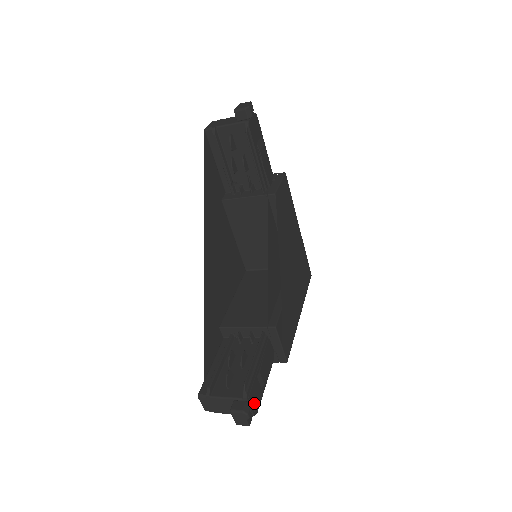
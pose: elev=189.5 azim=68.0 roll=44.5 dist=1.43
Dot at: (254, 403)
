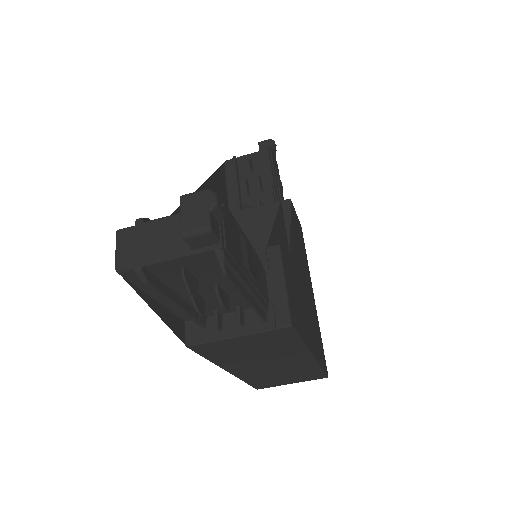
Dot at: (227, 238)
